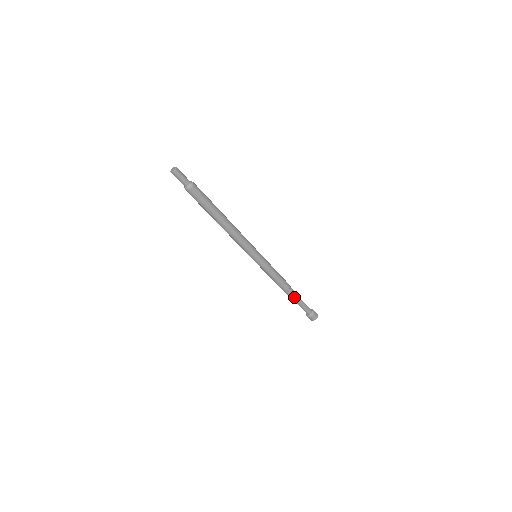
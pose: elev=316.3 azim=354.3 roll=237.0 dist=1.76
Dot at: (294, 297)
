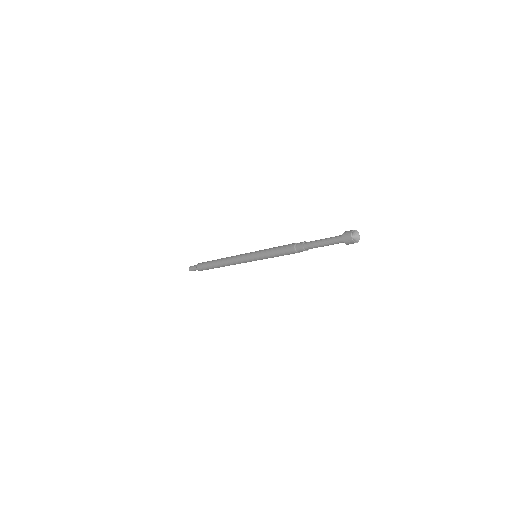
Dot at: (309, 244)
